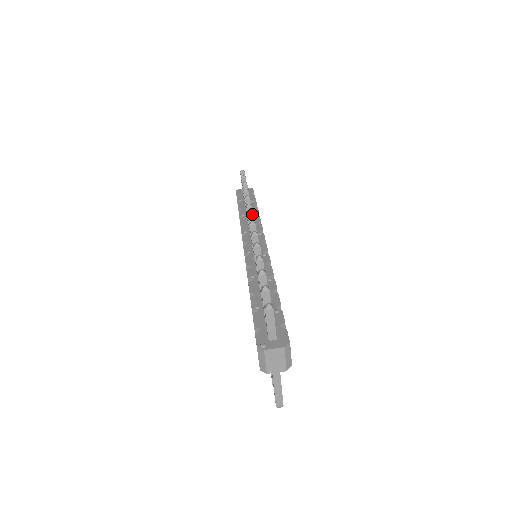
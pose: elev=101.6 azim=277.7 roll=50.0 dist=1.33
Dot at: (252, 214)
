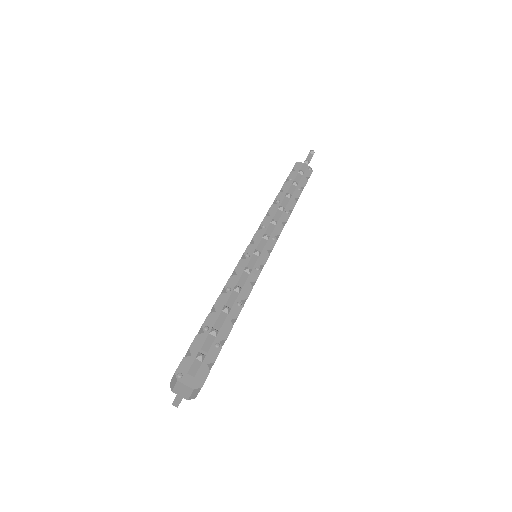
Dot at: (275, 224)
